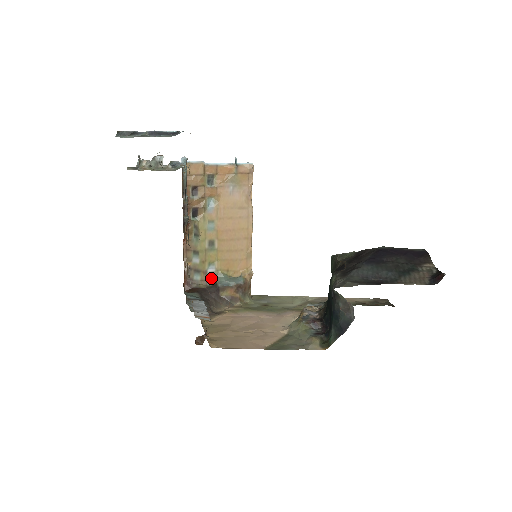
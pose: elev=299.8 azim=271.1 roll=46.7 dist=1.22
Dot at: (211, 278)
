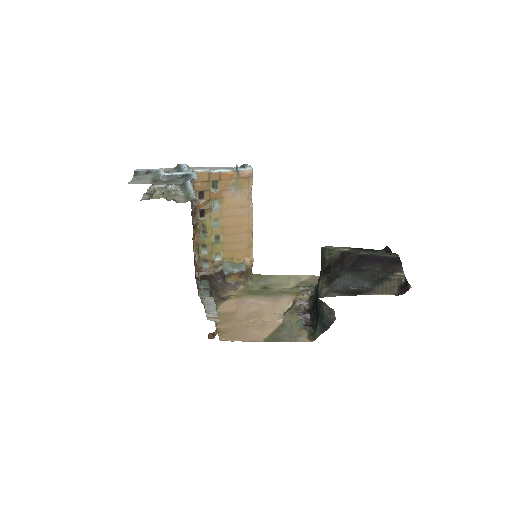
Dot at: (218, 265)
